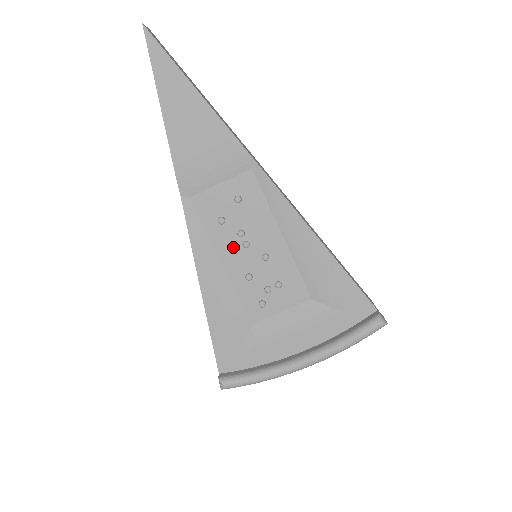
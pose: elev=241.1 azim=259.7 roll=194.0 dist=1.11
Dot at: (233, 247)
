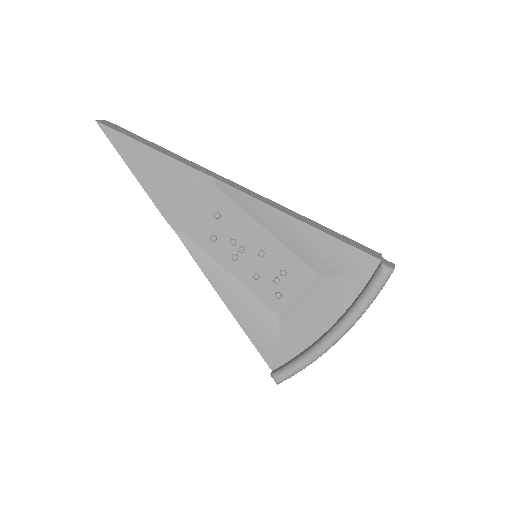
Dot at: (232, 256)
